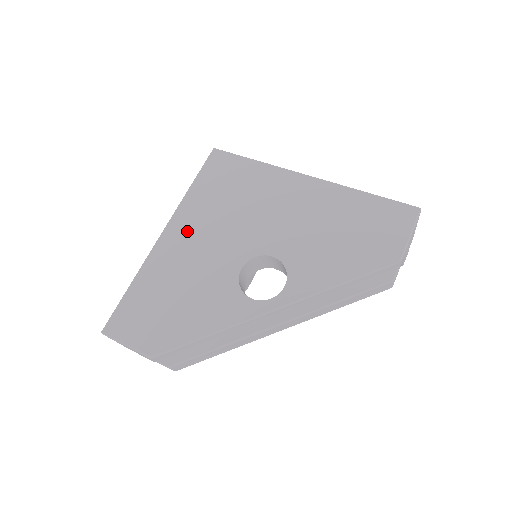
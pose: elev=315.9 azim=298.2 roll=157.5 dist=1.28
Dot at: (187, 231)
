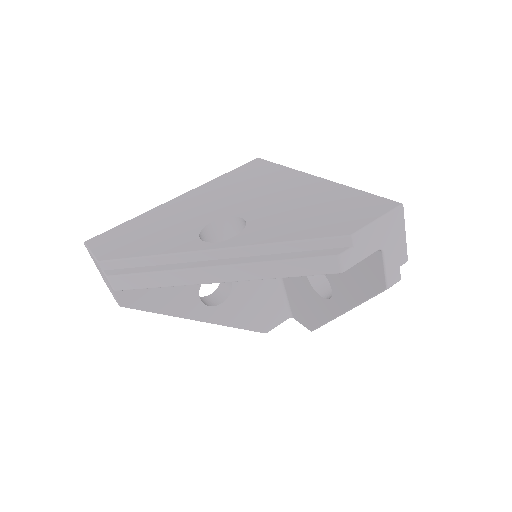
Dot at: (195, 197)
